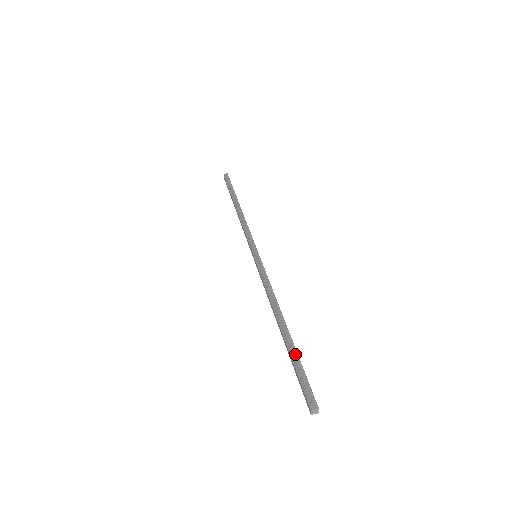
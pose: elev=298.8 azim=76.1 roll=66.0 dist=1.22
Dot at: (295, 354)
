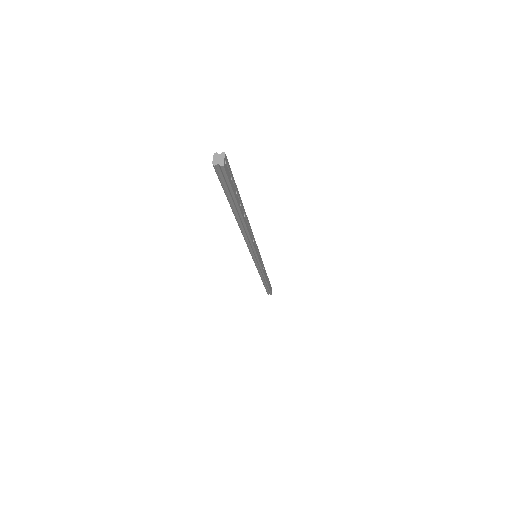
Dot at: occluded
